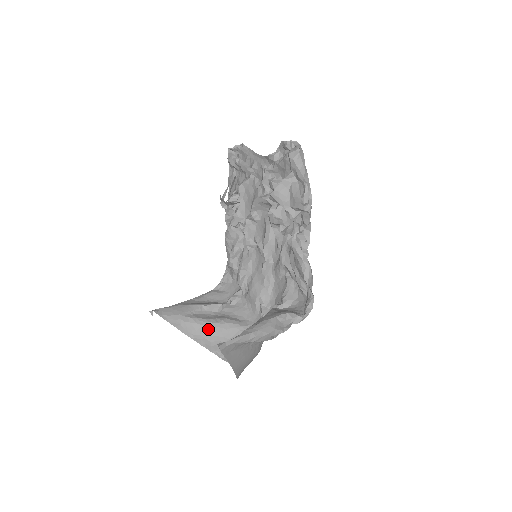
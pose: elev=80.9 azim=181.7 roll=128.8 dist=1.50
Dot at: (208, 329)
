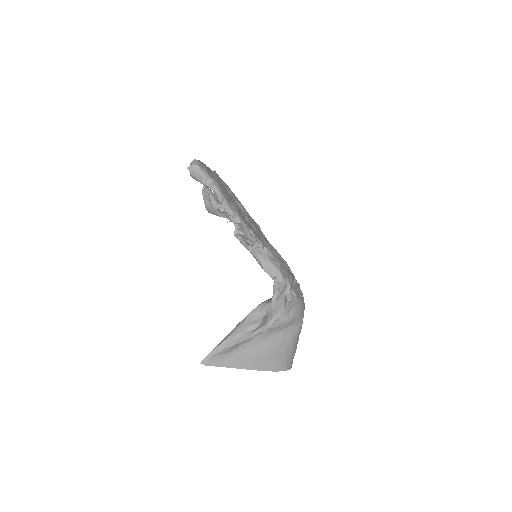
Dot at: occluded
